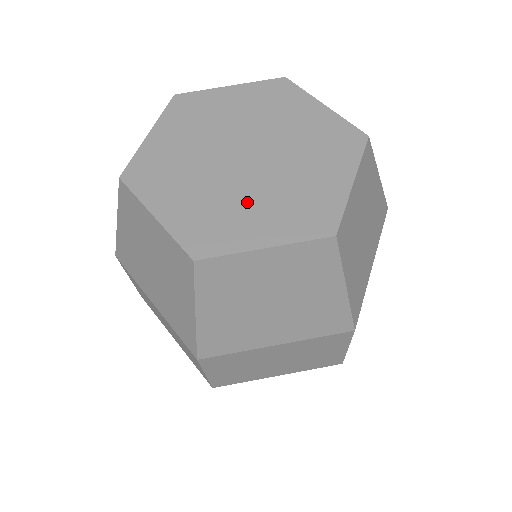
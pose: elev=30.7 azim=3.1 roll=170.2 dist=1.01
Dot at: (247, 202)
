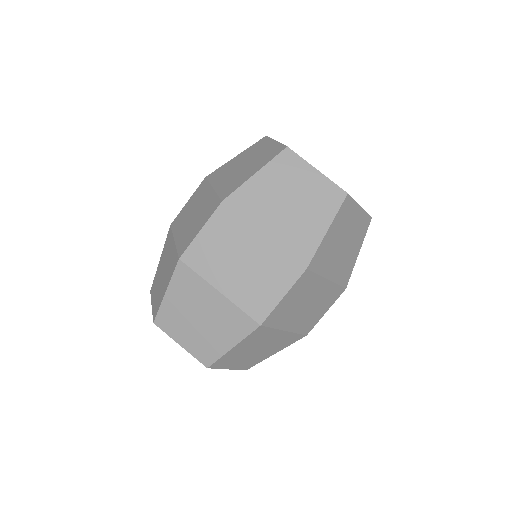
Dot at: occluded
